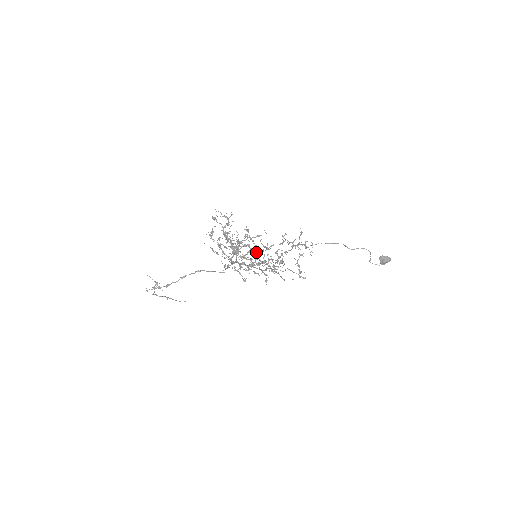
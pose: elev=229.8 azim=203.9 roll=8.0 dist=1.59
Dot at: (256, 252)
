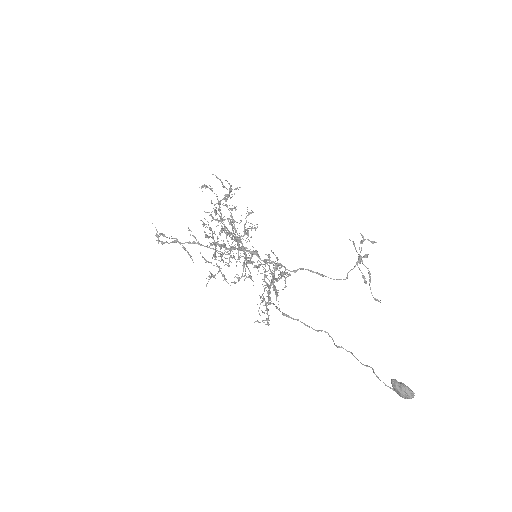
Dot at: (223, 261)
